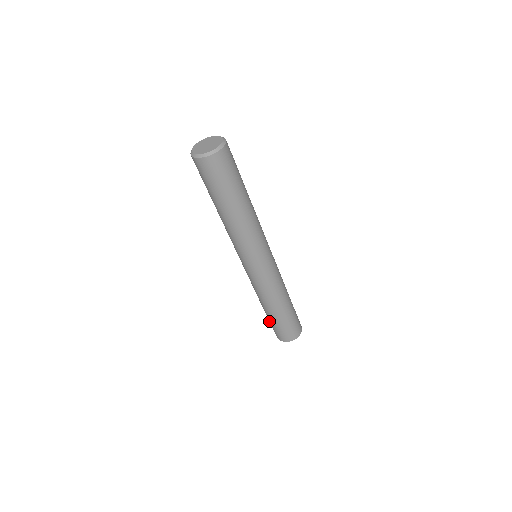
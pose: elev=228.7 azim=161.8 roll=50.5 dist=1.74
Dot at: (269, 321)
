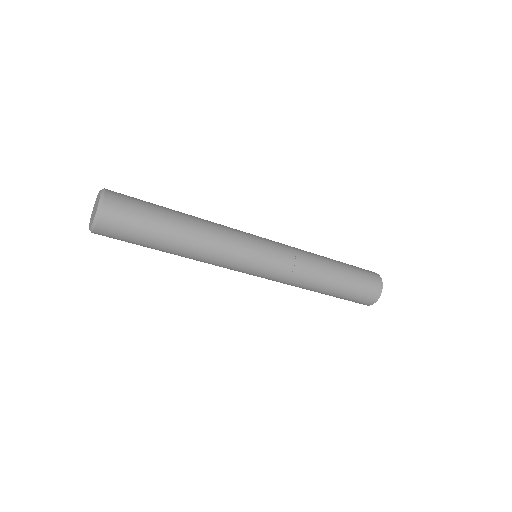
Dot at: occluded
